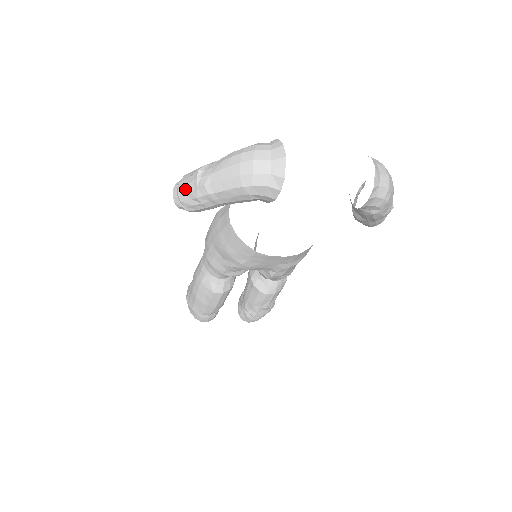
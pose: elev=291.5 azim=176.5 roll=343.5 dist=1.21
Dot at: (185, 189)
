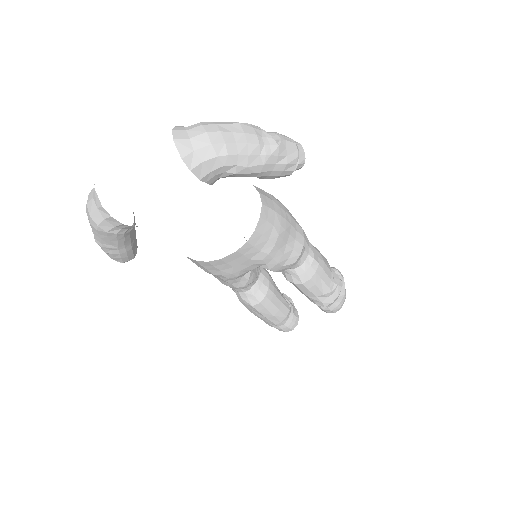
Dot at: occluded
